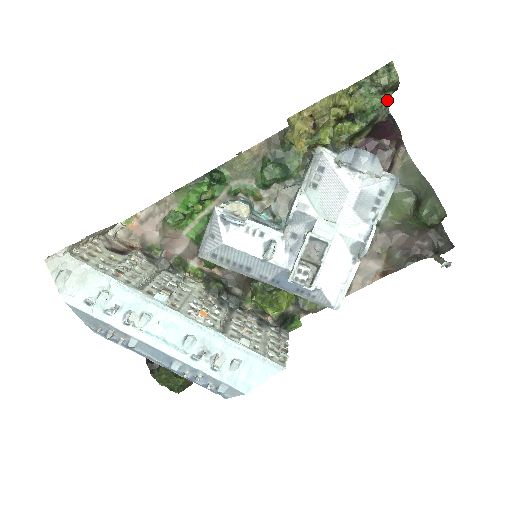
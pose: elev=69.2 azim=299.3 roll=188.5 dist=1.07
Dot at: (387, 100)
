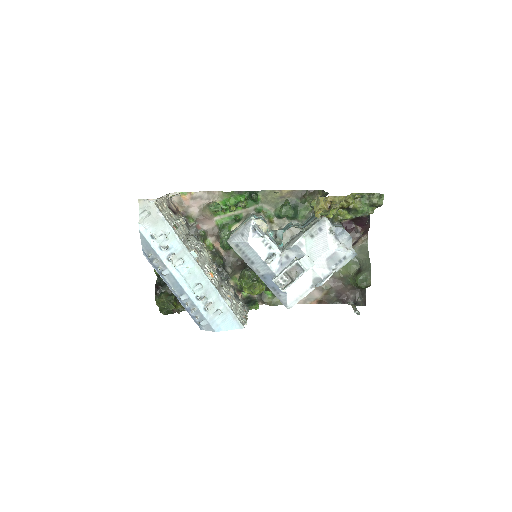
Dot at: (372, 211)
